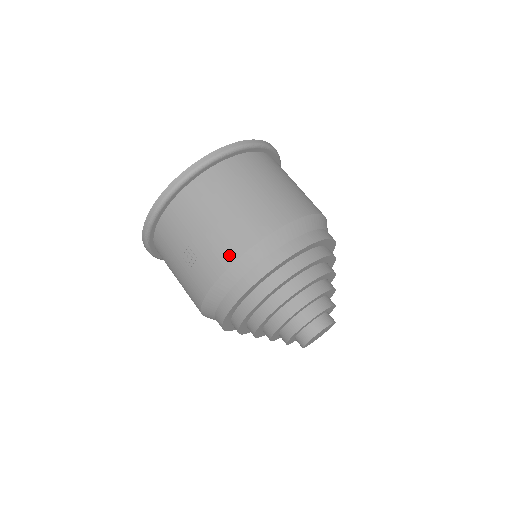
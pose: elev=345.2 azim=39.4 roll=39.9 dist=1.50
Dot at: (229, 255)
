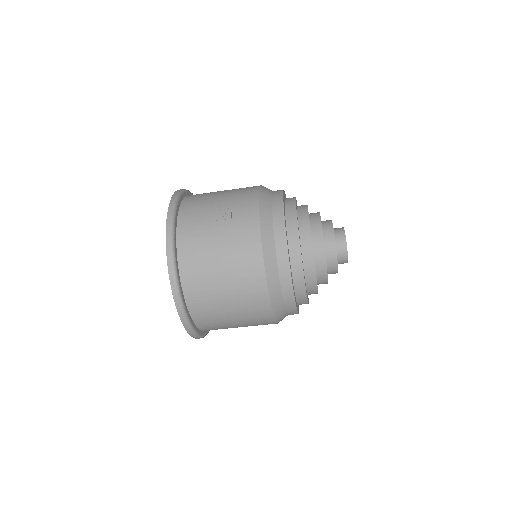
Dot at: (252, 191)
